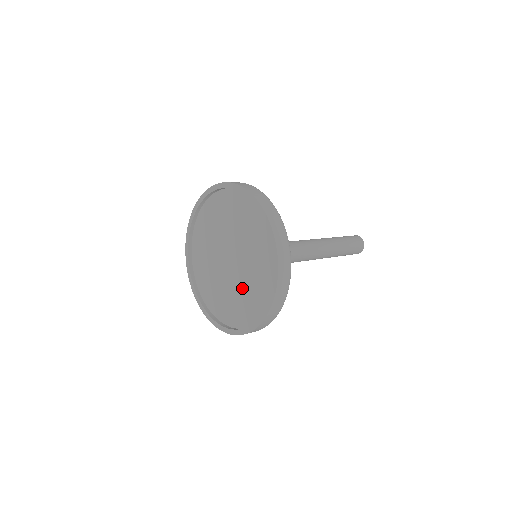
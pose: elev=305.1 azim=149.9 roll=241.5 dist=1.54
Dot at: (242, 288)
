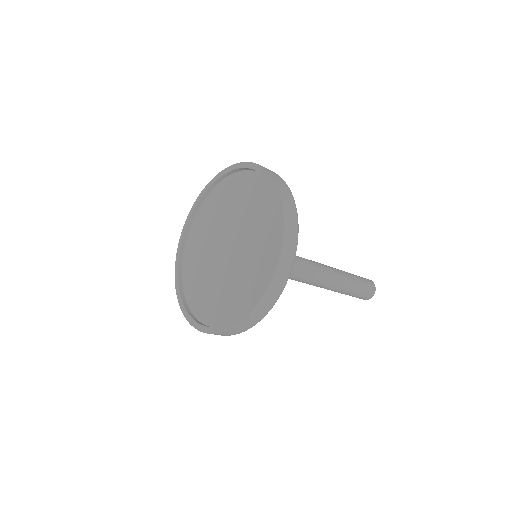
Dot at: (217, 284)
